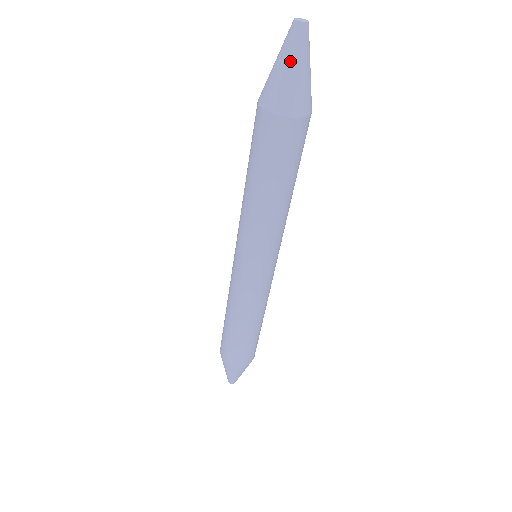
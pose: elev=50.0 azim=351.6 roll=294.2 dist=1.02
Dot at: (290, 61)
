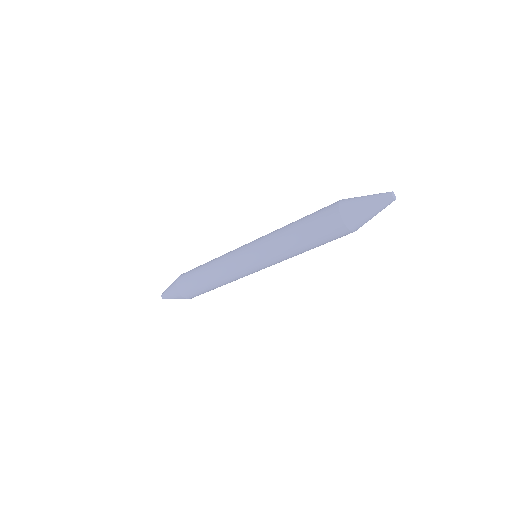
Dot at: (375, 211)
